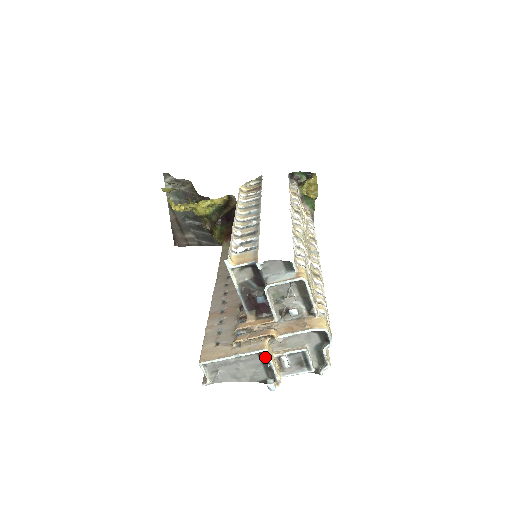
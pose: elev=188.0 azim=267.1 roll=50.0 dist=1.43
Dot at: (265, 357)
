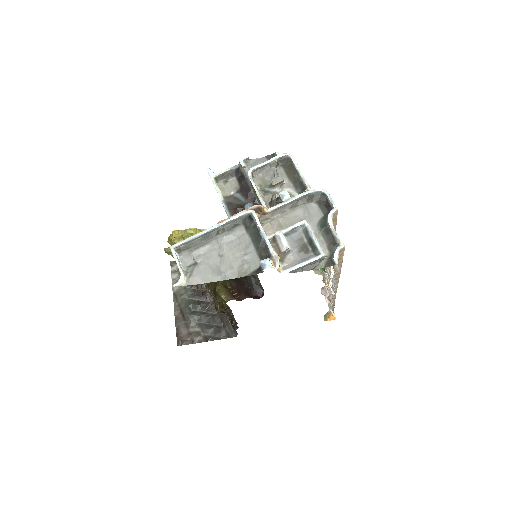
Dot at: (253, 226)
